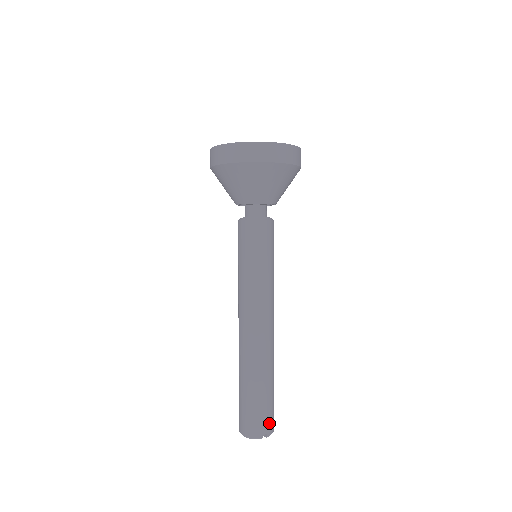
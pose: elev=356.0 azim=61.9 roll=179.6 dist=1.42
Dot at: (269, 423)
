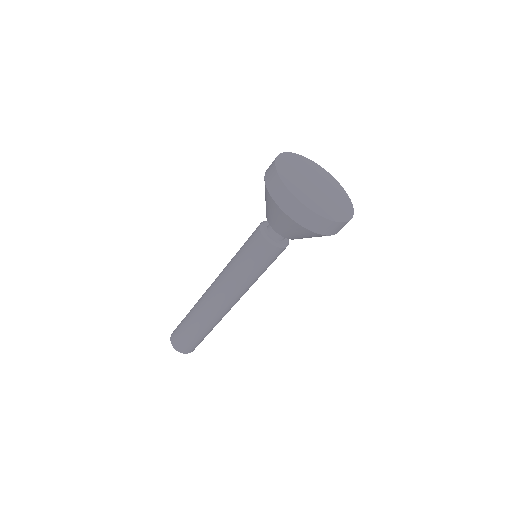
Dot at: occluded
